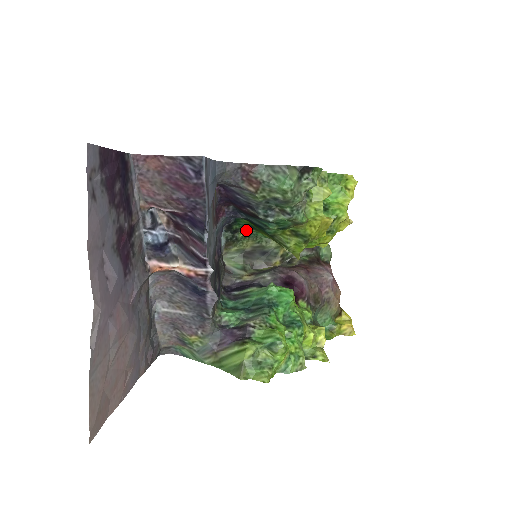
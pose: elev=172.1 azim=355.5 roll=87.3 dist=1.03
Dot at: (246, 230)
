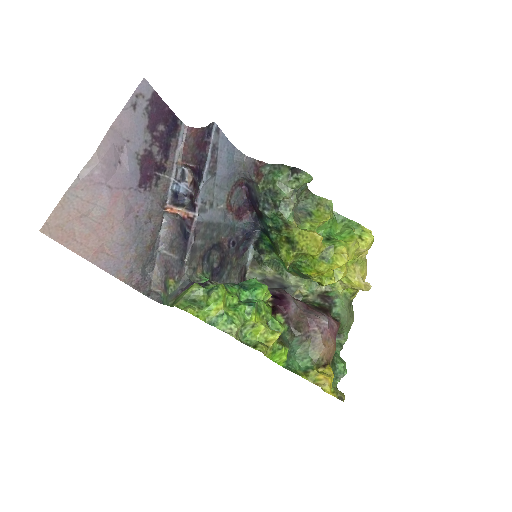
Dot at: (270, 253)
